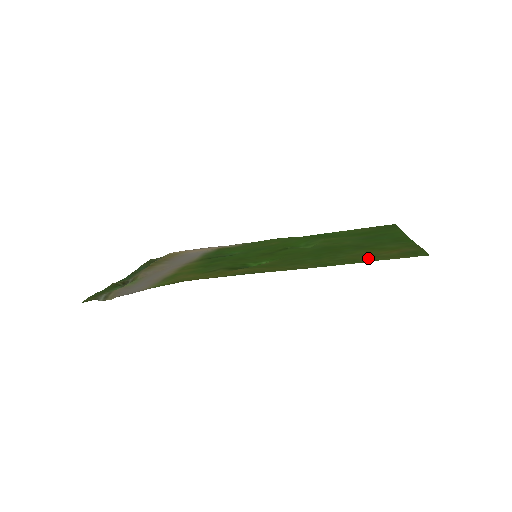
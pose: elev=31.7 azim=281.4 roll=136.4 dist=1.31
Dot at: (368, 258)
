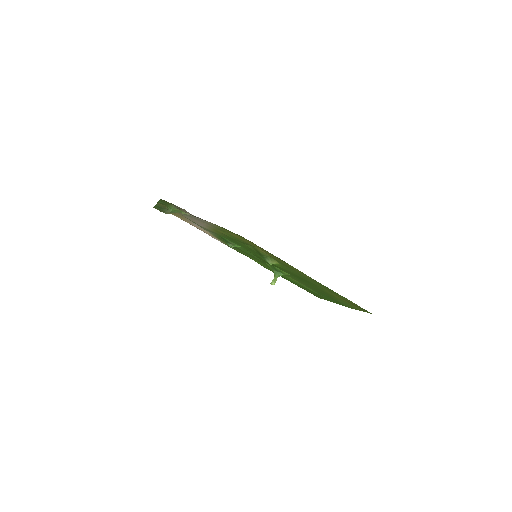
Dot at: (341, 296)
